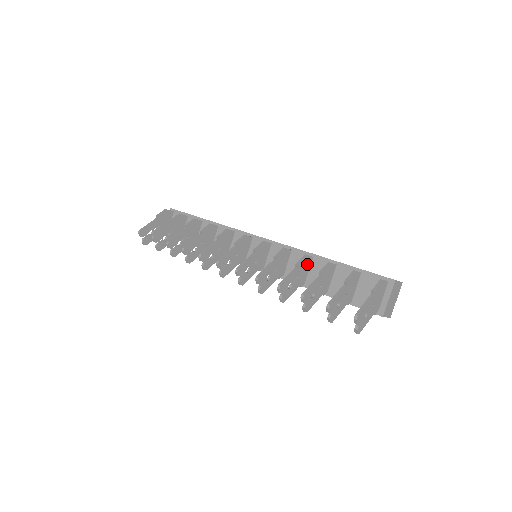
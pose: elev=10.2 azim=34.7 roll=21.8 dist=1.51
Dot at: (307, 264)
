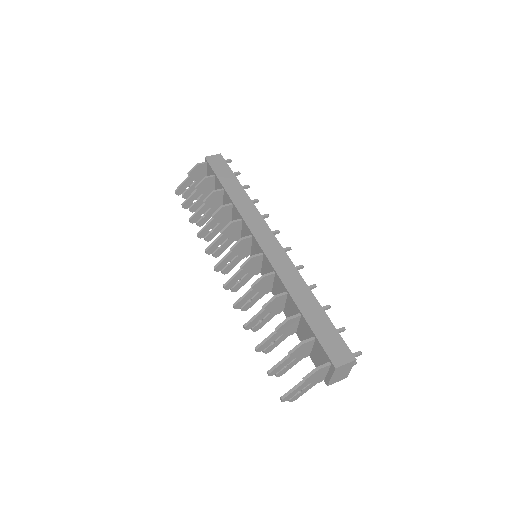
Dot at: (280, 301)
